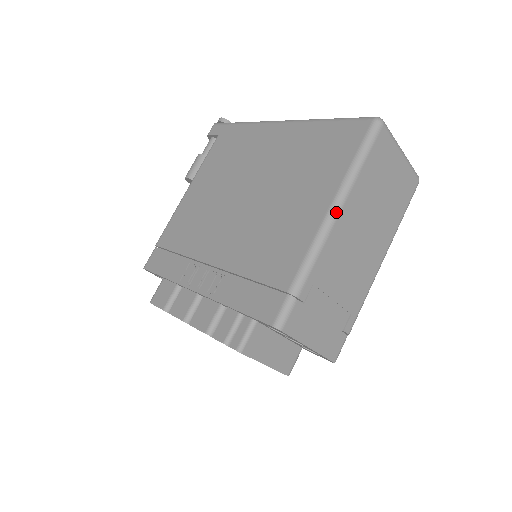
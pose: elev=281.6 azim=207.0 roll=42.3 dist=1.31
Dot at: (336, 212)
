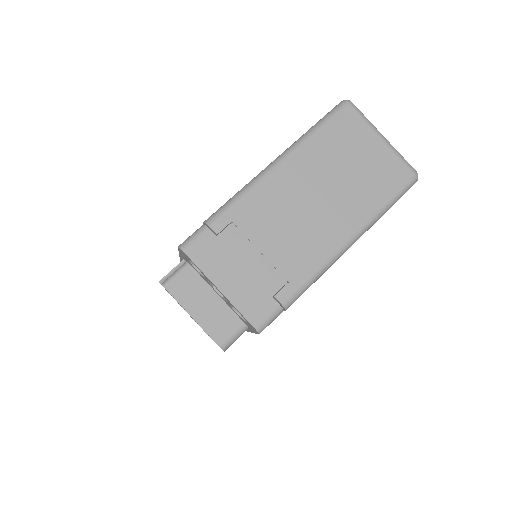
Dot at: (274, 165)
